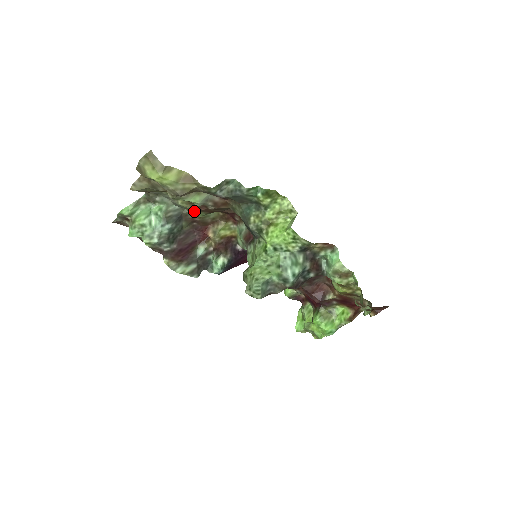
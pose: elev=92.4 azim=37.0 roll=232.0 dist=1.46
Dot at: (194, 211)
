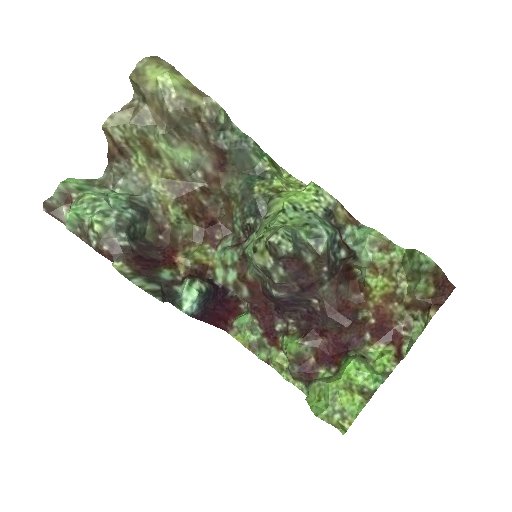
Dot at: (168, 205)
